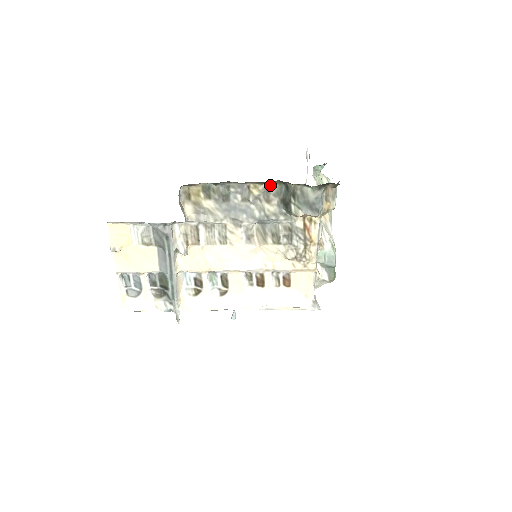
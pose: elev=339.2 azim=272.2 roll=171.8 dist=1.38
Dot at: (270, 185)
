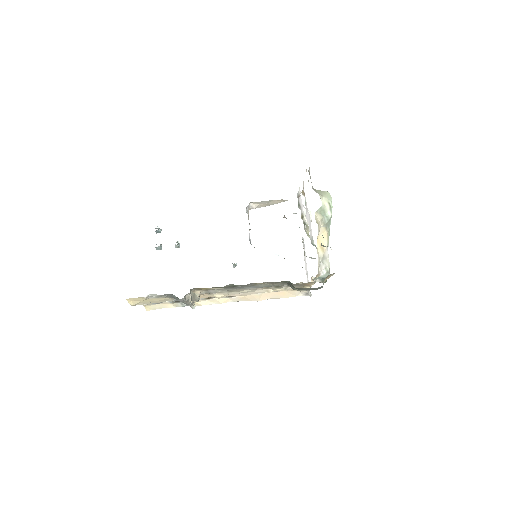
Dot at: (276, 282)
